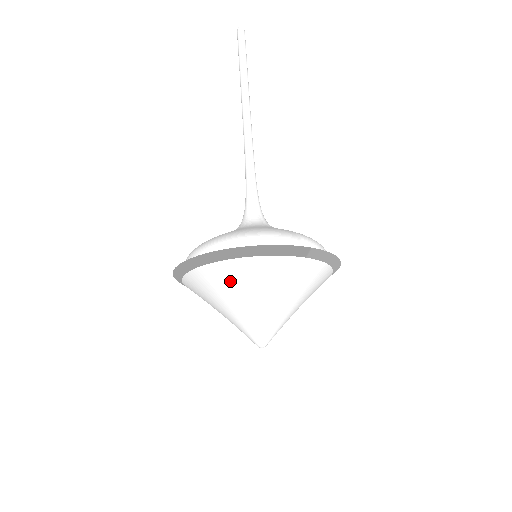
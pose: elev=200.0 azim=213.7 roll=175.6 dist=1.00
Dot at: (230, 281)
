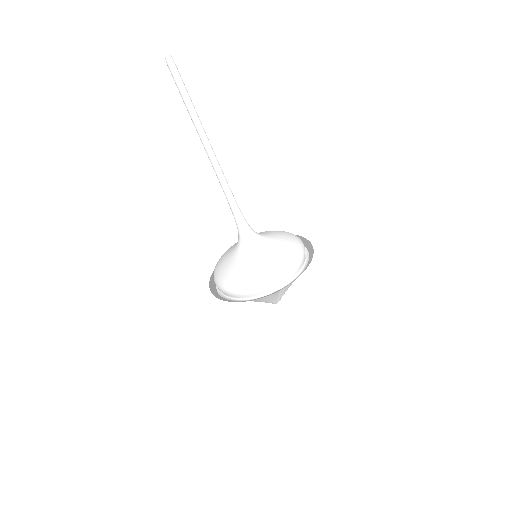
Dot at: occluded
